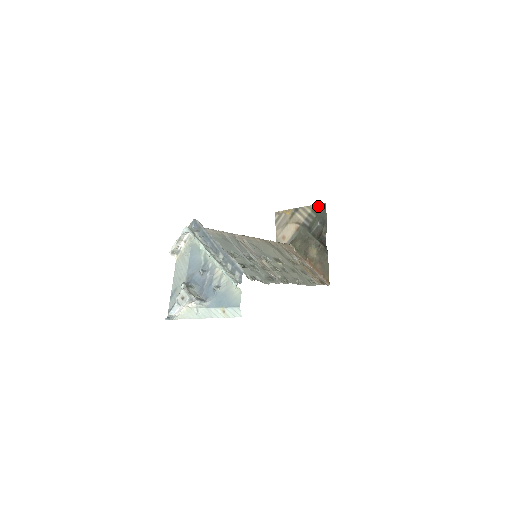
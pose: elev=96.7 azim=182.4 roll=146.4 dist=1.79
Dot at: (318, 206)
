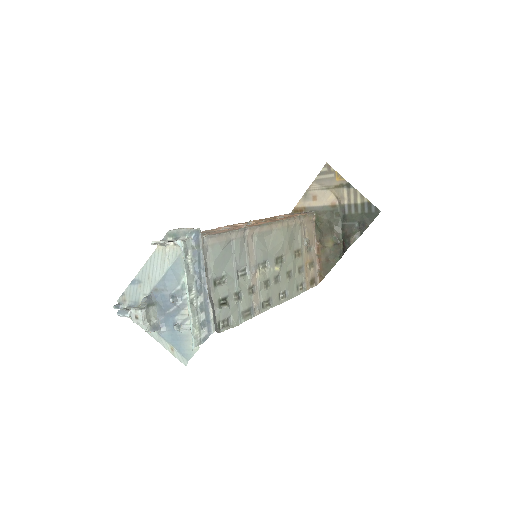
Dot at: (371, 206)
